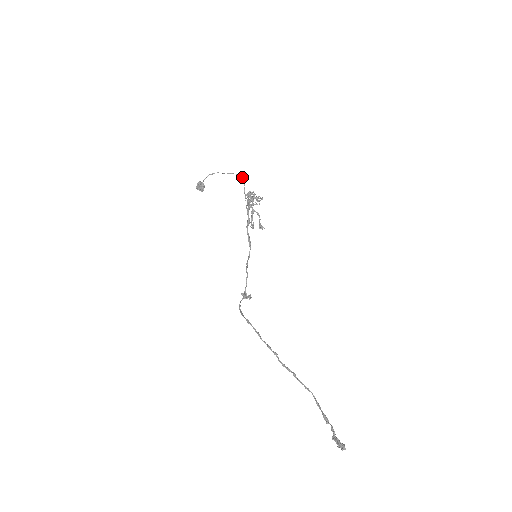
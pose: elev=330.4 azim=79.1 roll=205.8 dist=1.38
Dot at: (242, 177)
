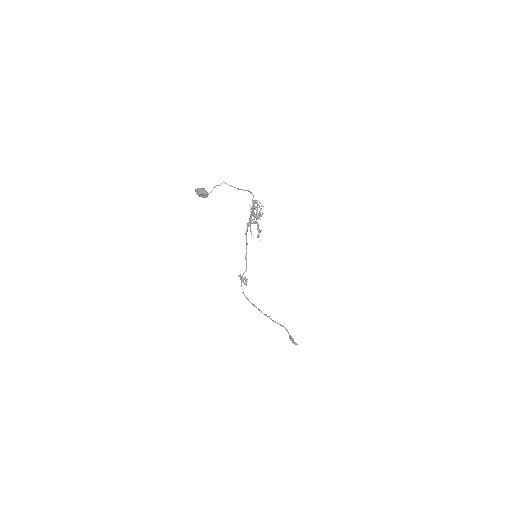
Dot at: (251, 192)
